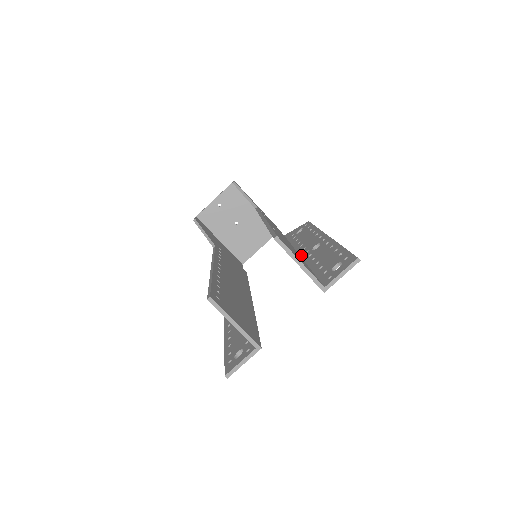
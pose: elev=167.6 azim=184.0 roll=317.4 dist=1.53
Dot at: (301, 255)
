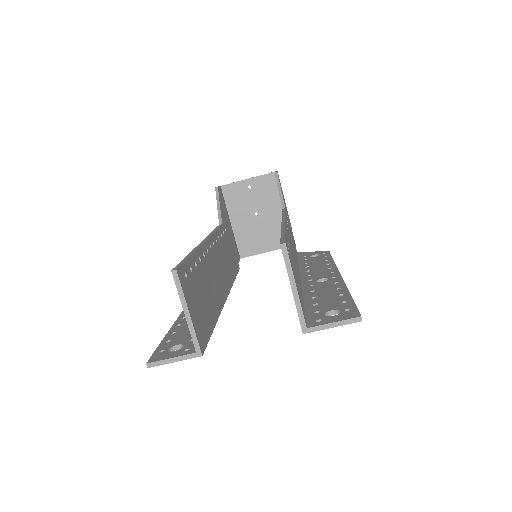
Dot at: (302, 280)
